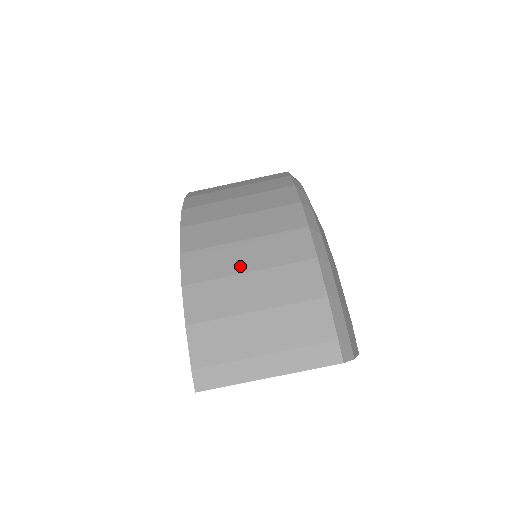
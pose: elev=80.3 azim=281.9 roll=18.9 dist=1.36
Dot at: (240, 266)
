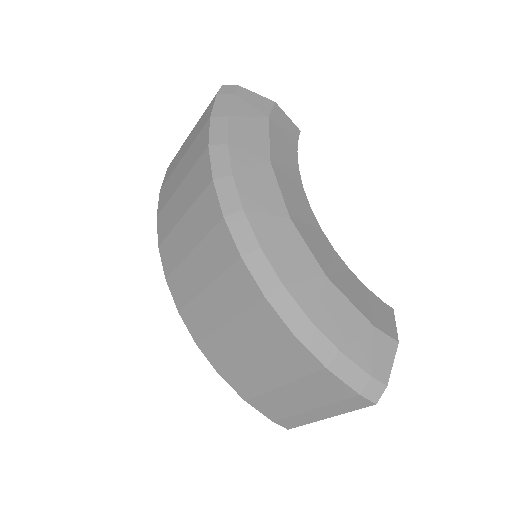
Dot at: (242, 352)
